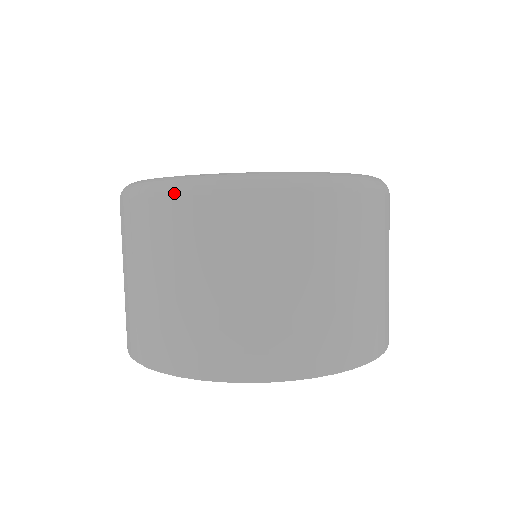
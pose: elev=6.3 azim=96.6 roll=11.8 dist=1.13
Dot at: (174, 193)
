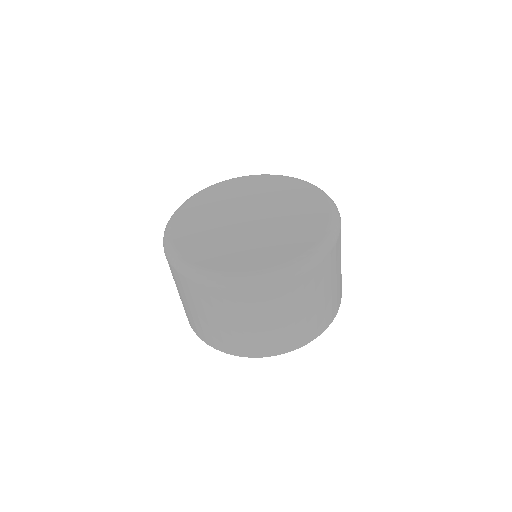
Dot at: (292, 278)
